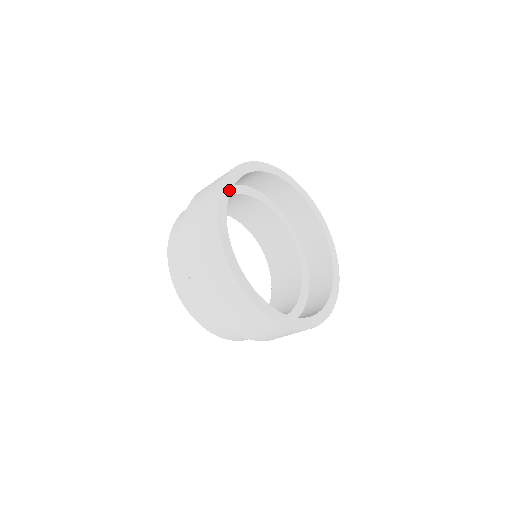
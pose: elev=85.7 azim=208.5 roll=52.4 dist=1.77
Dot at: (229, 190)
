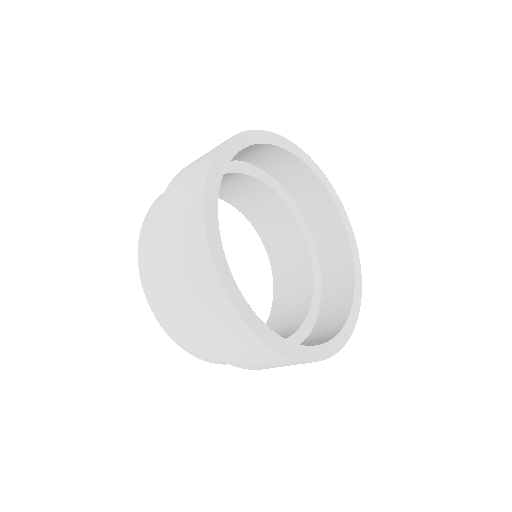
Dot at: (235, 151)
